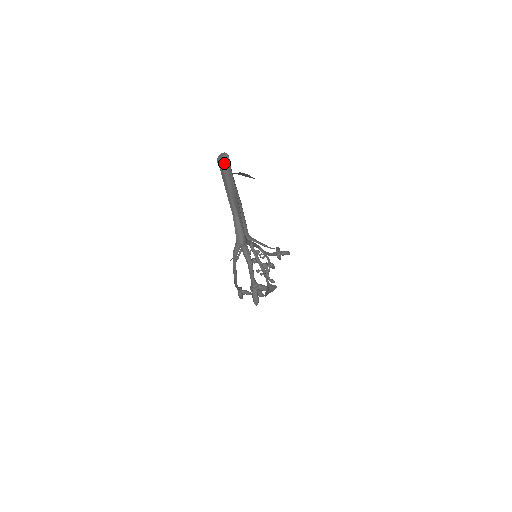
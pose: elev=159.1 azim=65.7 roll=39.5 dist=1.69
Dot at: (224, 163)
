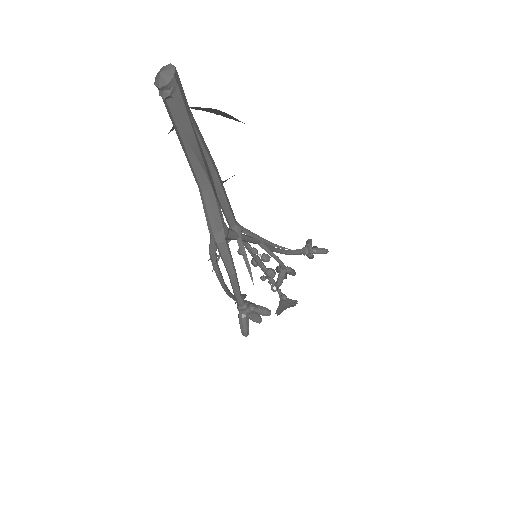
Dot at: (164, 84)
